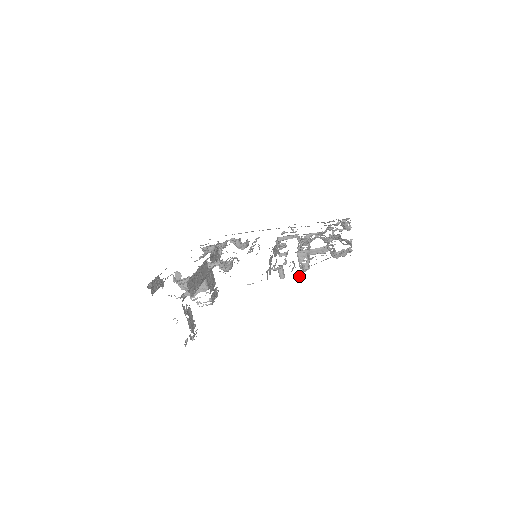
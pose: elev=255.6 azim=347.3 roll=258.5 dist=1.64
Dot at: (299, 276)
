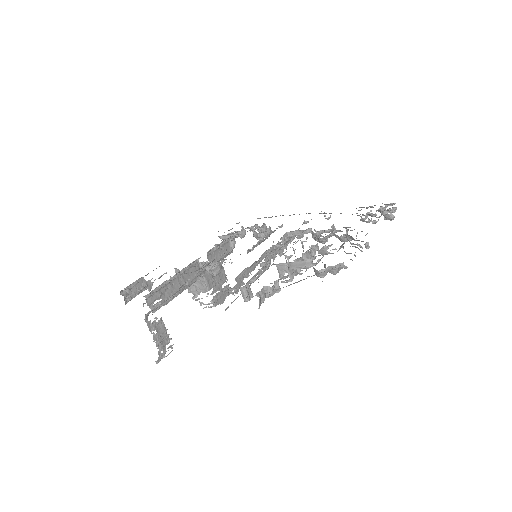
Dot at: occluded
